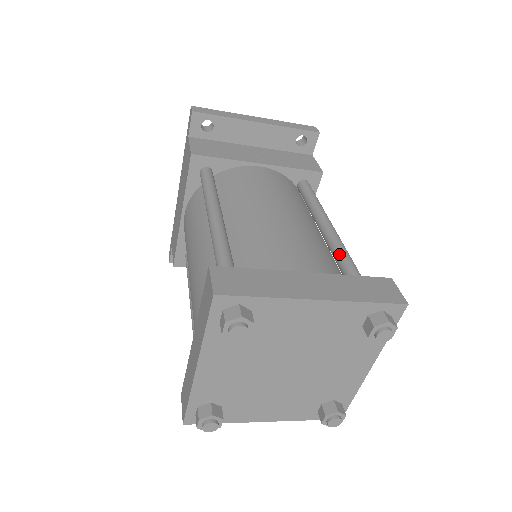
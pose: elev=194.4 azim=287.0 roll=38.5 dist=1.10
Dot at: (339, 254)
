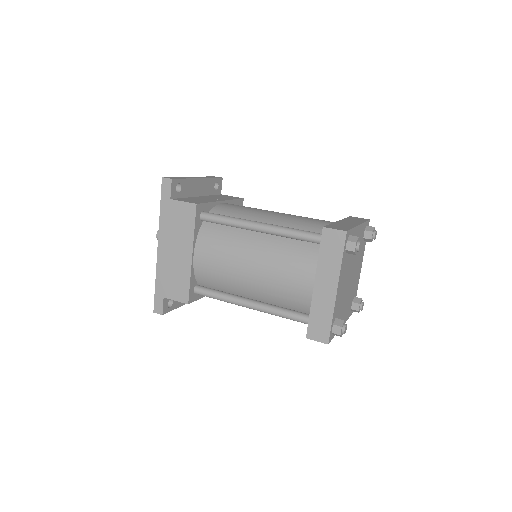
Dot at: occluded
